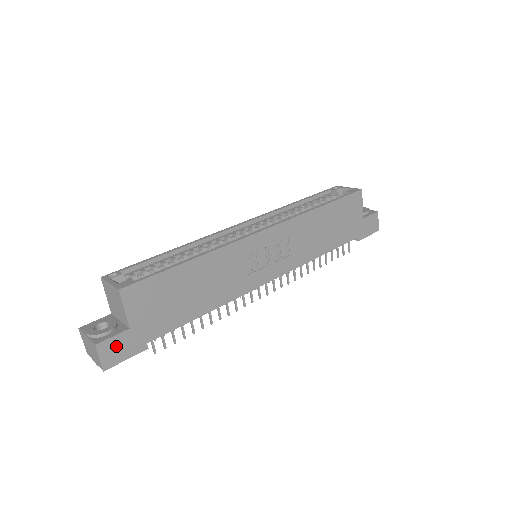
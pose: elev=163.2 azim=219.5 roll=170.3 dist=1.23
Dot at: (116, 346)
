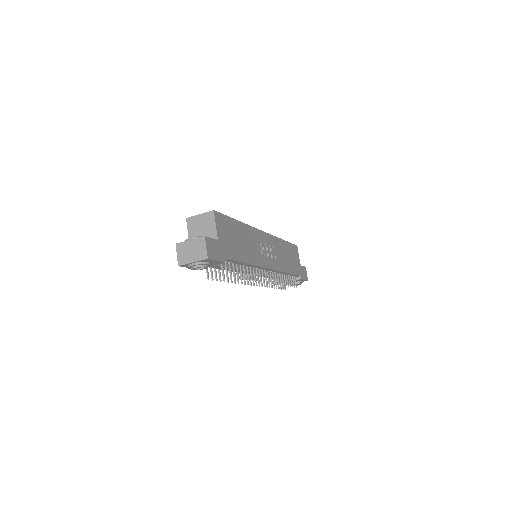
Dot at: (213, 246)
